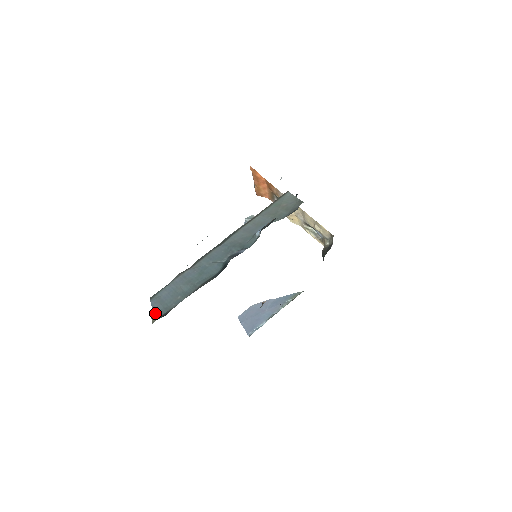
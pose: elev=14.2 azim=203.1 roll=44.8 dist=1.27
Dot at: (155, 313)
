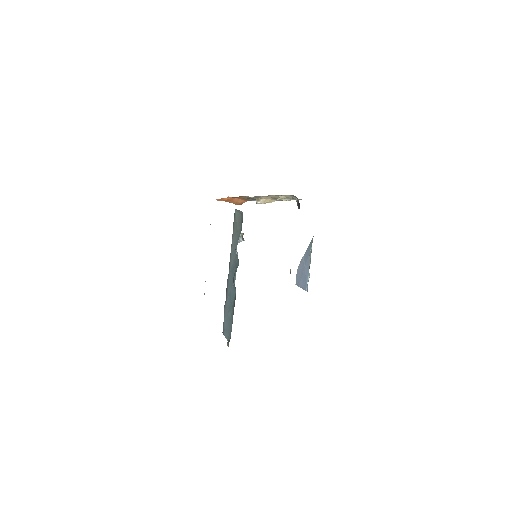
Dot at: (228, 340)
